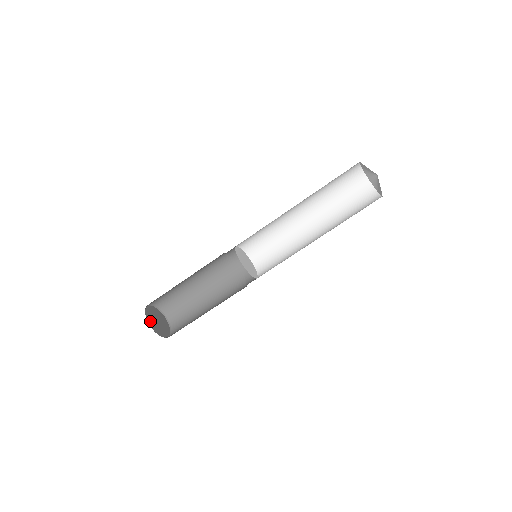
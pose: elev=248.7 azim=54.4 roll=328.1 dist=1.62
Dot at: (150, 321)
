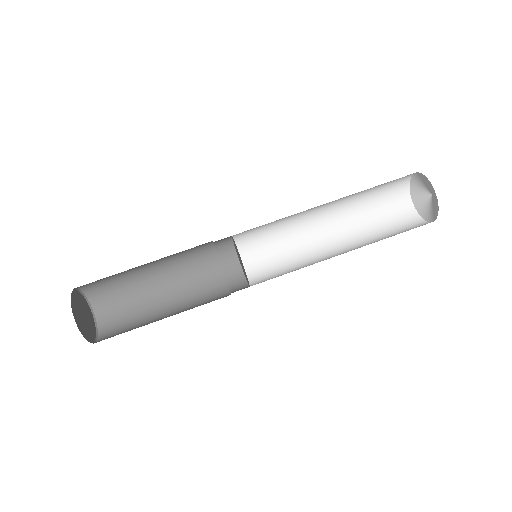
Dot at: (74, 303)
